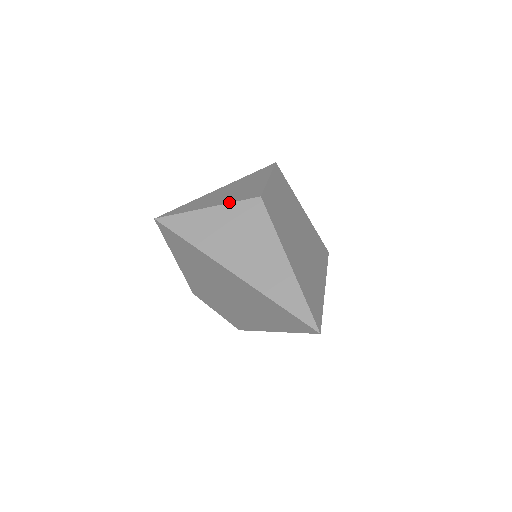
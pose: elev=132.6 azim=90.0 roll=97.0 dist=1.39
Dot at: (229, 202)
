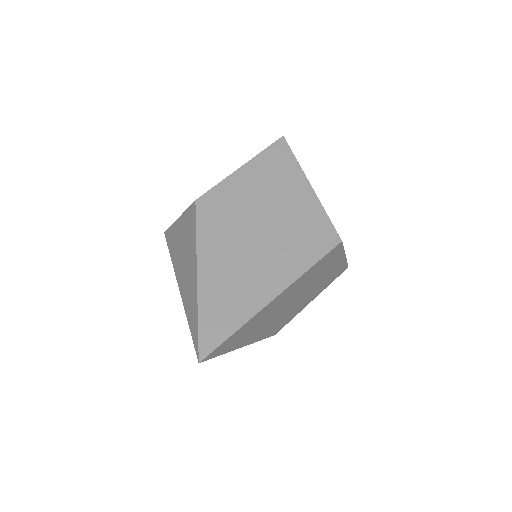
Dot at: (185, 210)
